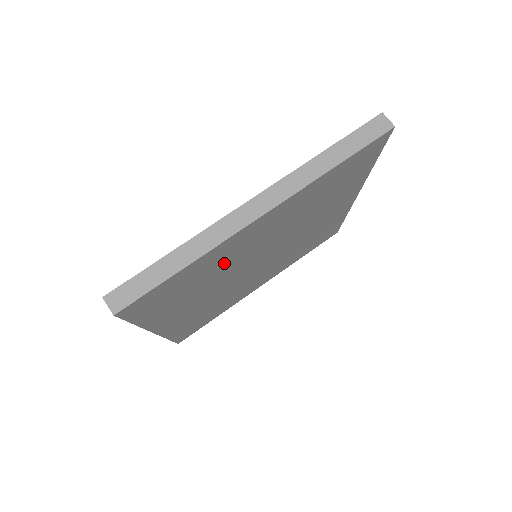
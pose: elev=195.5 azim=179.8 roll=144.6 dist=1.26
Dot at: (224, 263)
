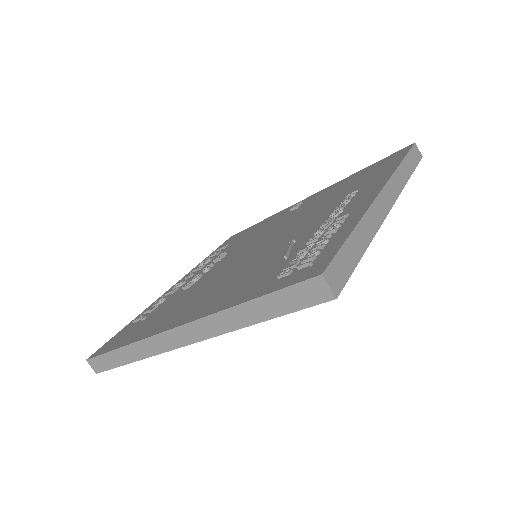
Dot at: occluded
